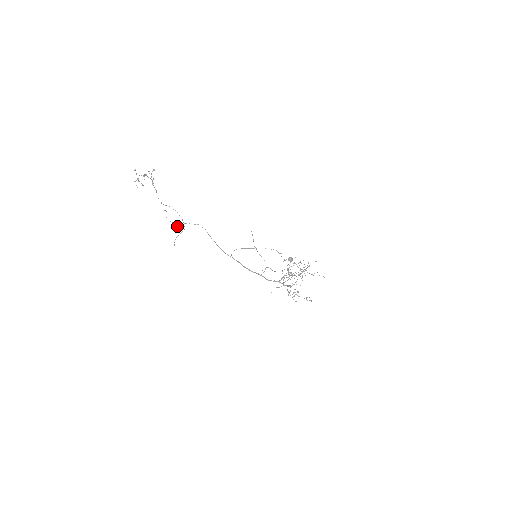
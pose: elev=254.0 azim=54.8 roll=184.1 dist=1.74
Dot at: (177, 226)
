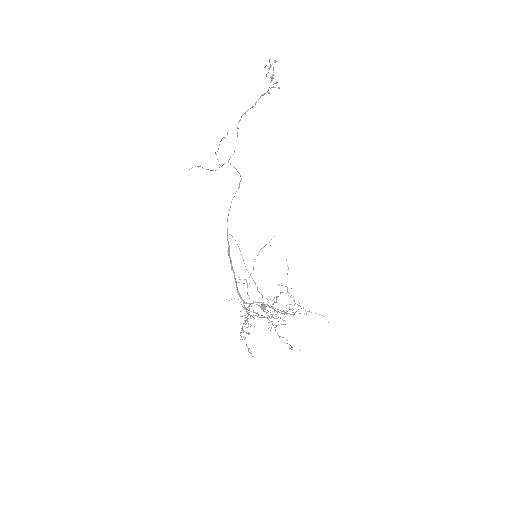
Dot at: occluded
